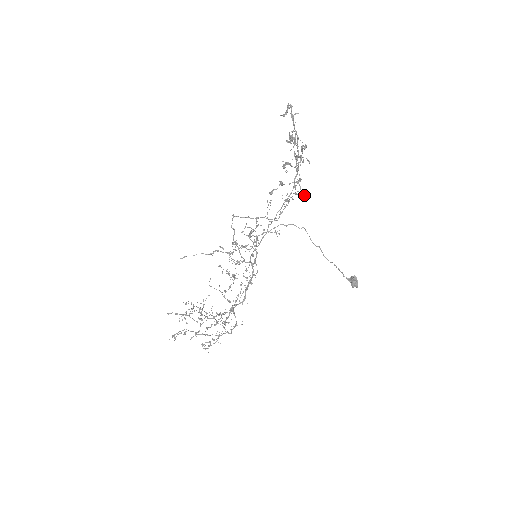
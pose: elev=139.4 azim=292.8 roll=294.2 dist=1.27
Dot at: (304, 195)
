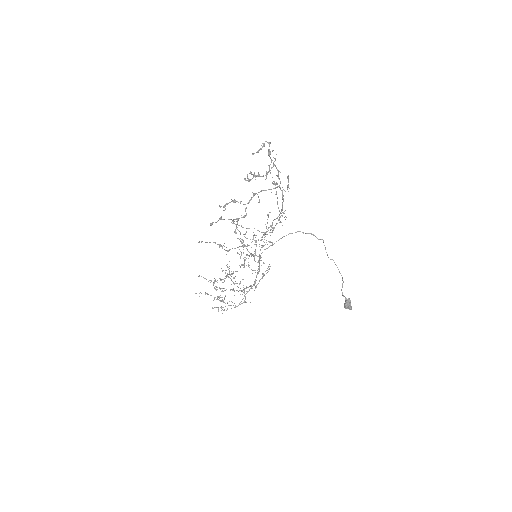
Dot at: occluded
